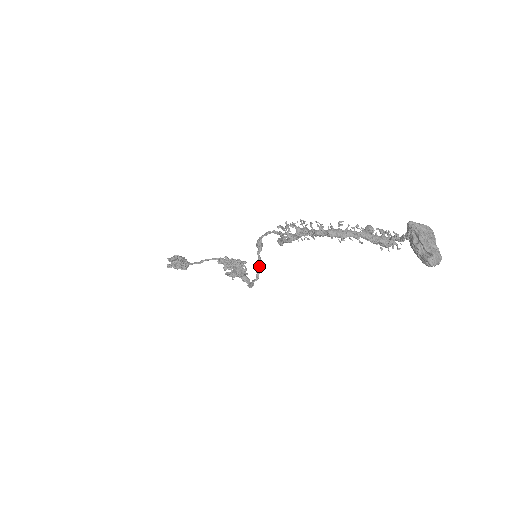
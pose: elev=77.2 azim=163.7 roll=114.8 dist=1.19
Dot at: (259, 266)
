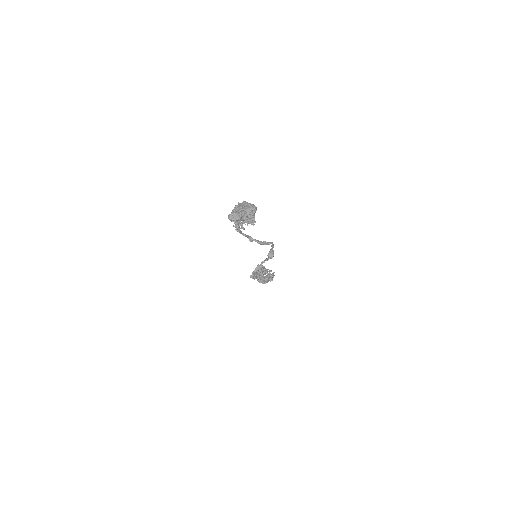
Dot at: (259, 265)
